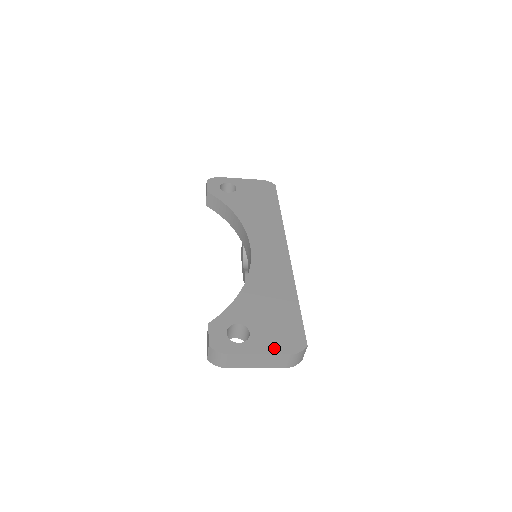
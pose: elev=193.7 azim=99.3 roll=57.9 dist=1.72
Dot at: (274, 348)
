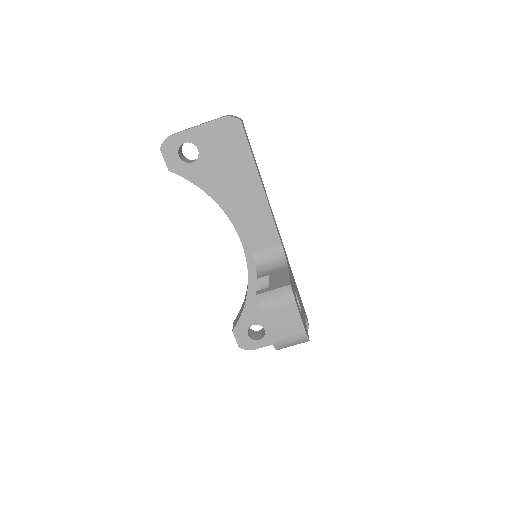
Dot at: occluded
